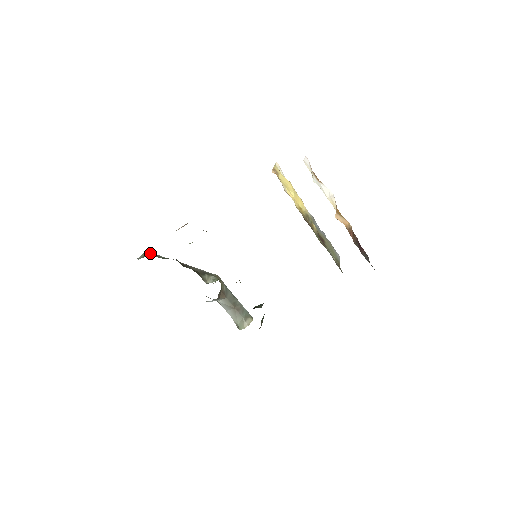
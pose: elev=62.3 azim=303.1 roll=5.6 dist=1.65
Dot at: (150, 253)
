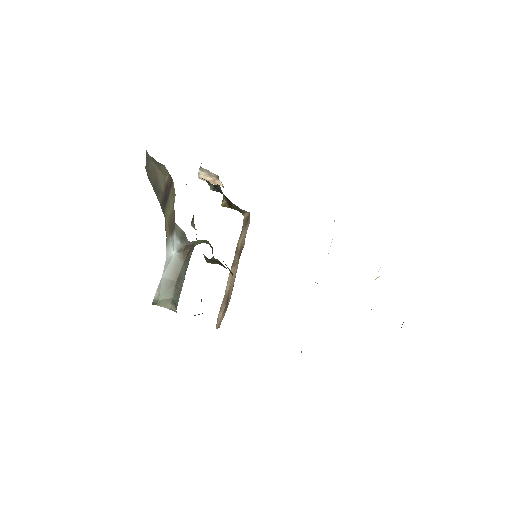
Dot at: occluded
